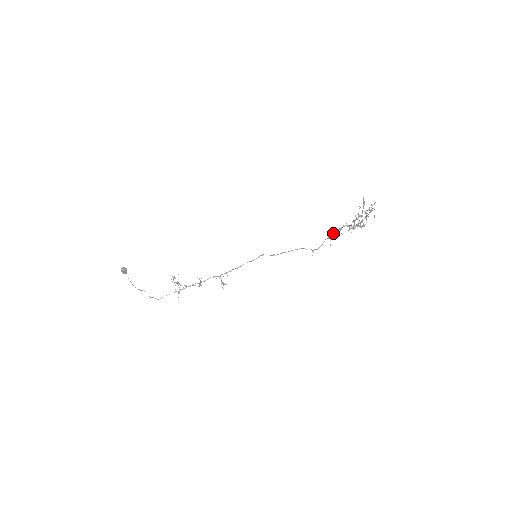
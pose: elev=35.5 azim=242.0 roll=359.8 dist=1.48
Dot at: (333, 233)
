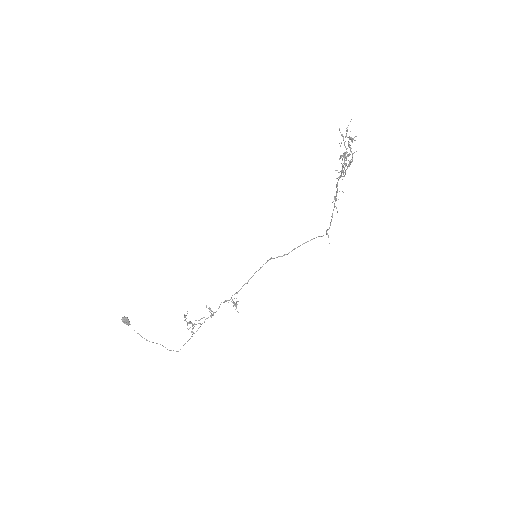
Dot at: (334, 197)
